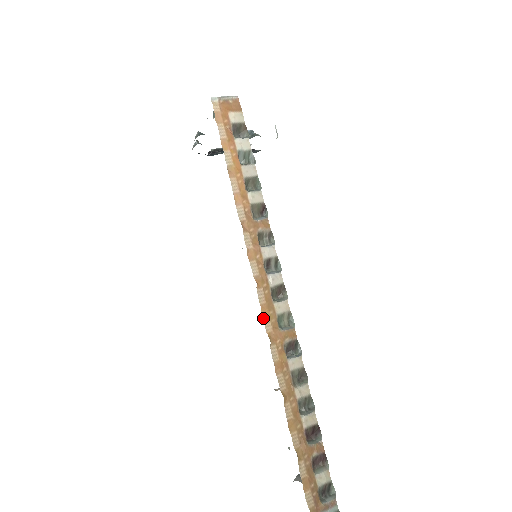
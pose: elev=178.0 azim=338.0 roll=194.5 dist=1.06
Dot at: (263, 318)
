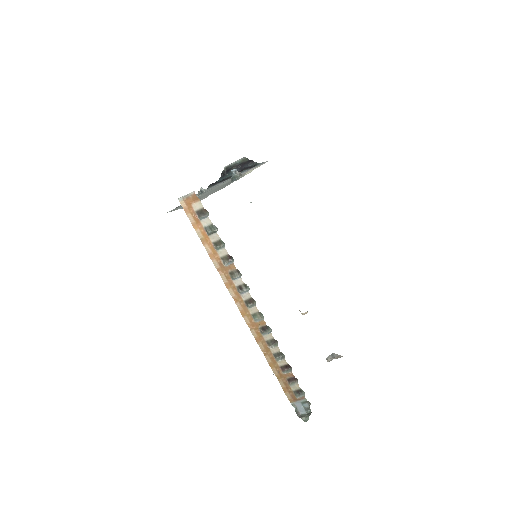
Dot at: (243, 317)
